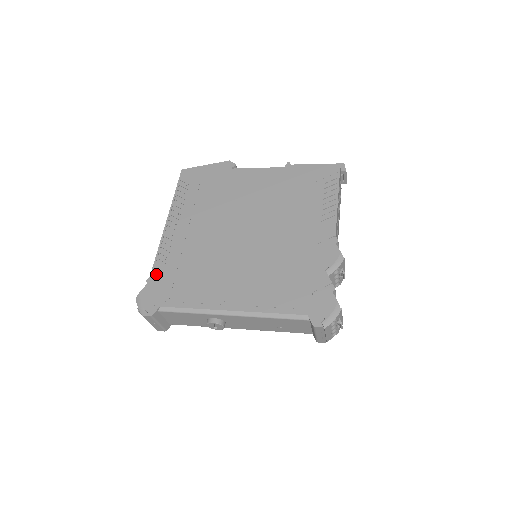
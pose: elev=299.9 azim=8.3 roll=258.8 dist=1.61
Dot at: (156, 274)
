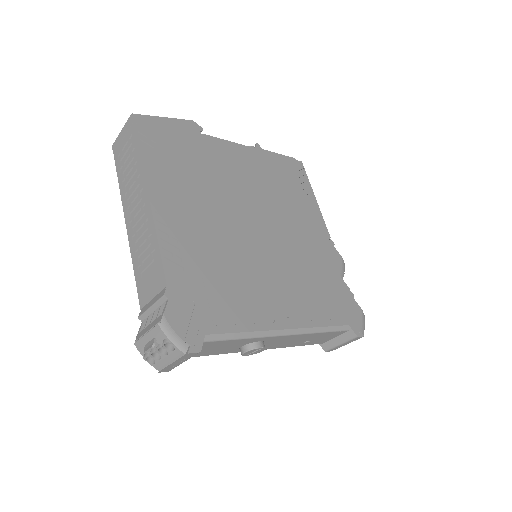
Dot at: (175, 283)
